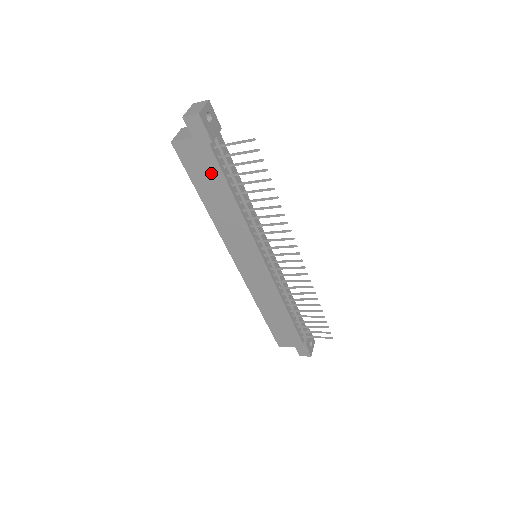
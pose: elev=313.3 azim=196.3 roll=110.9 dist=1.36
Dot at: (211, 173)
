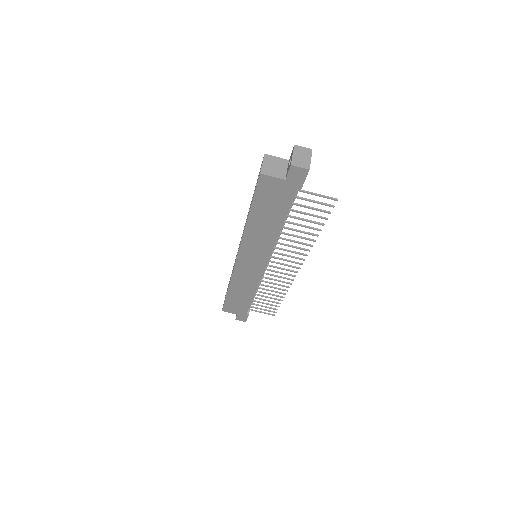
Dot at: (278, 205)
